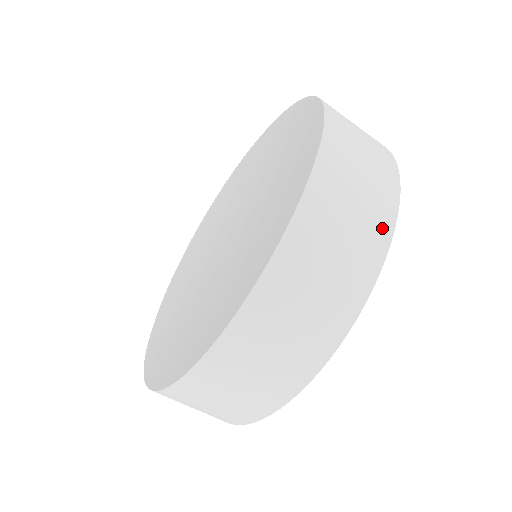
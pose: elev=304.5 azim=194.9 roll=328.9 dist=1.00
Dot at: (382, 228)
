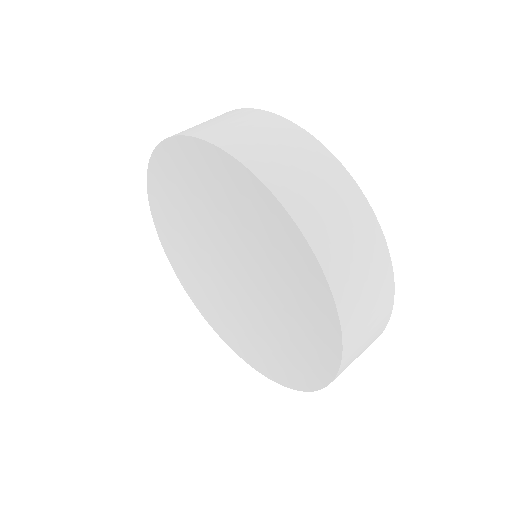
Dot at: (293, 131)
